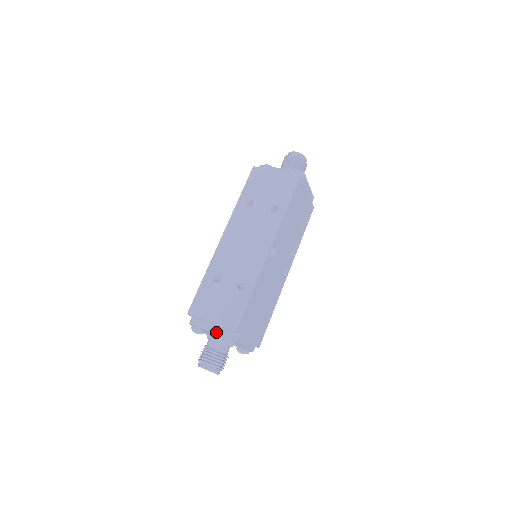
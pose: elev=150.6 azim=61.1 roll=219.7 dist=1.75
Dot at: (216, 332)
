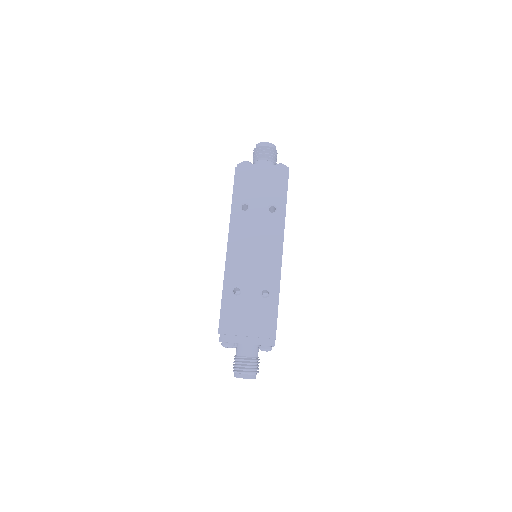
Dot at: (252, 343)
